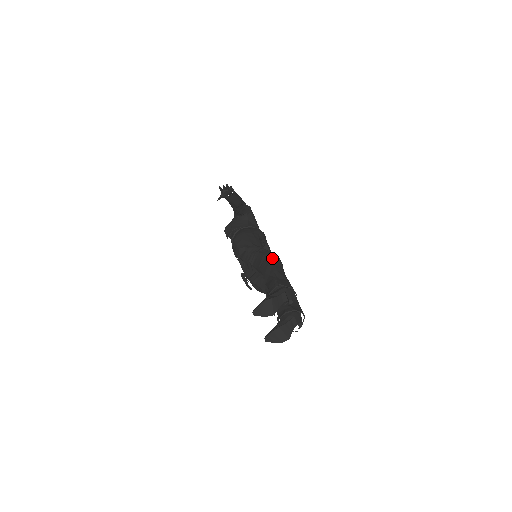
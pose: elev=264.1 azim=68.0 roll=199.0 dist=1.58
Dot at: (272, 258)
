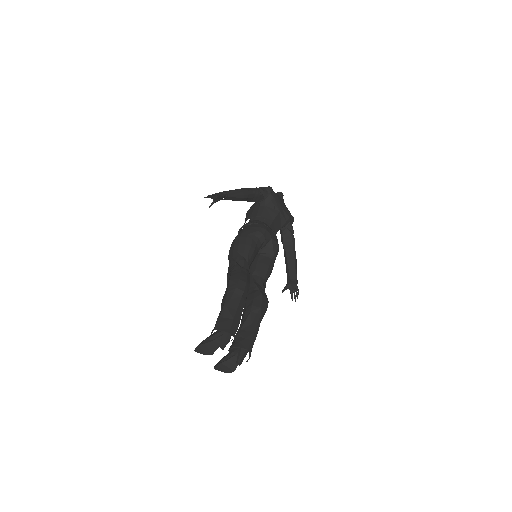
Dot at: (233, 286)
